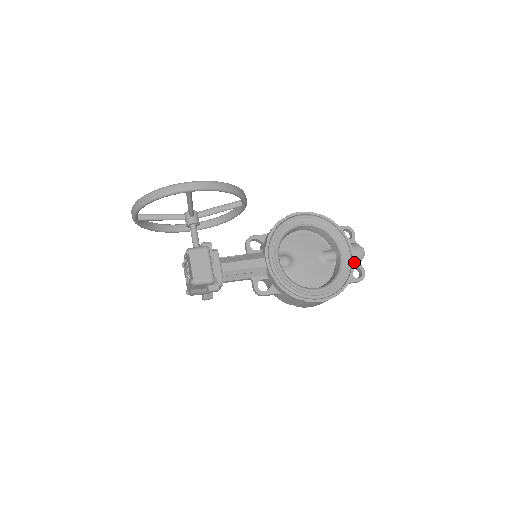
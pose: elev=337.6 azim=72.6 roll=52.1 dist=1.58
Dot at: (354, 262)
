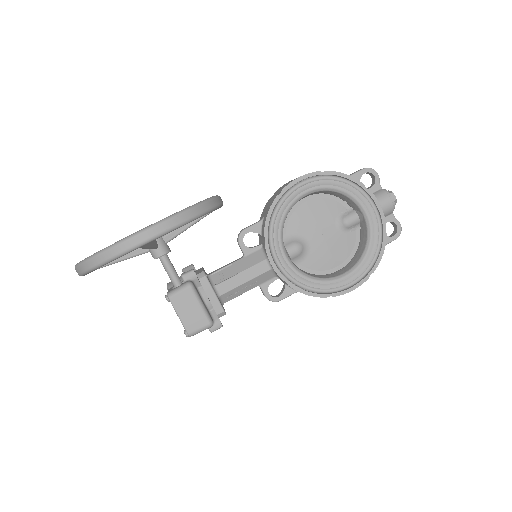
Dot at: (385, 222)
